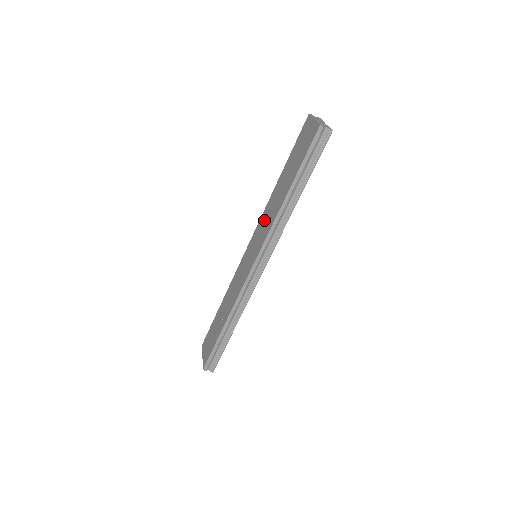
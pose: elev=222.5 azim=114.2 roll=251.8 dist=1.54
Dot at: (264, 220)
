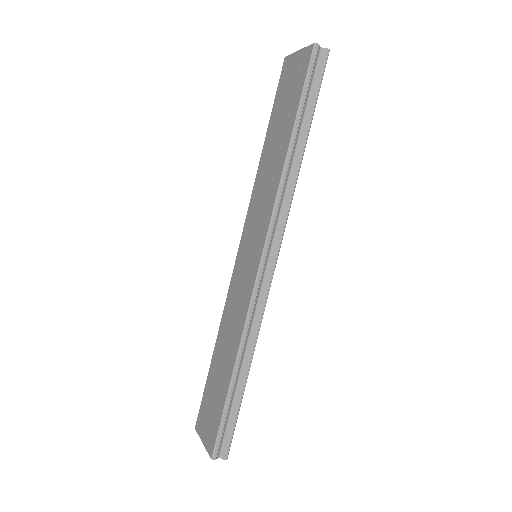
Dot at: (257, 202)
